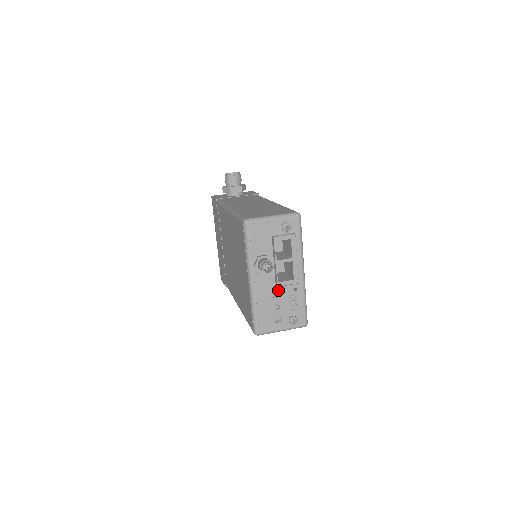
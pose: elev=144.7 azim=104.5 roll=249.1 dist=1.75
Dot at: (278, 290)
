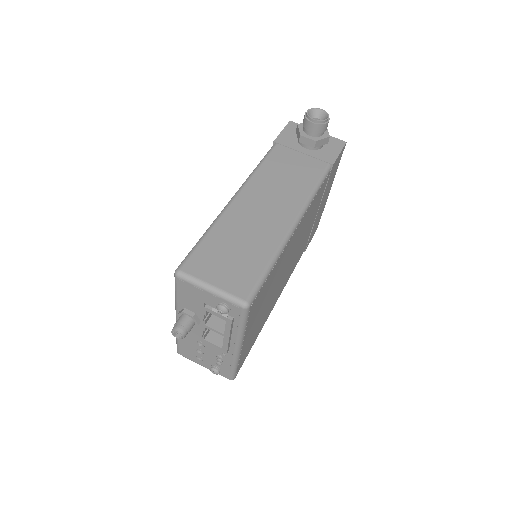
Dot at: (204, 343)
